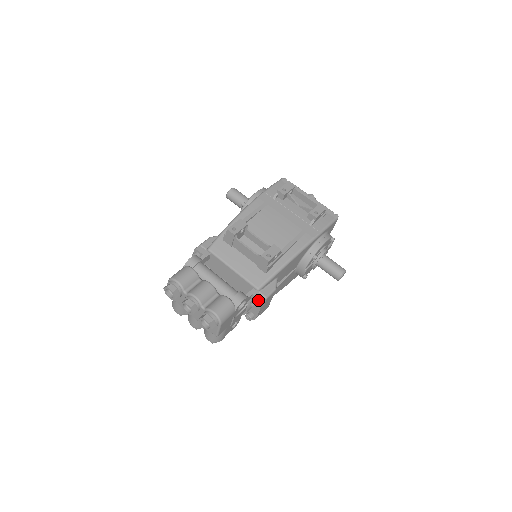
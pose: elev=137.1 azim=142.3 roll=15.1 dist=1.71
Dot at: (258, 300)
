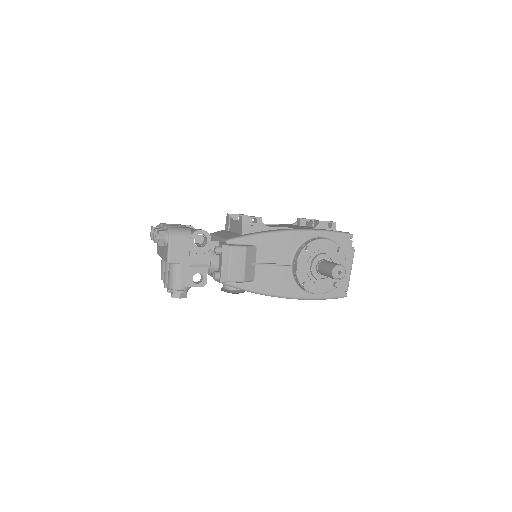
Dot at: (221, 245)
